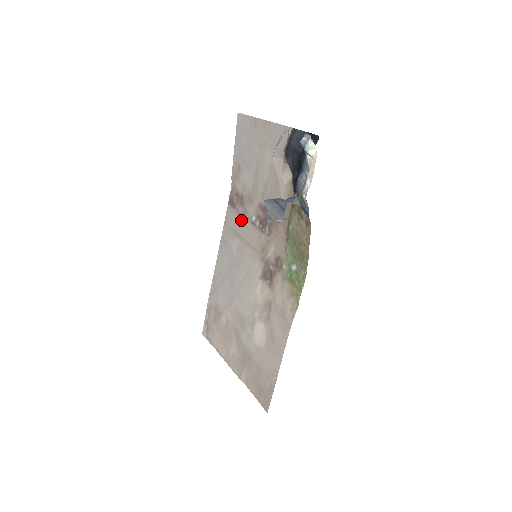
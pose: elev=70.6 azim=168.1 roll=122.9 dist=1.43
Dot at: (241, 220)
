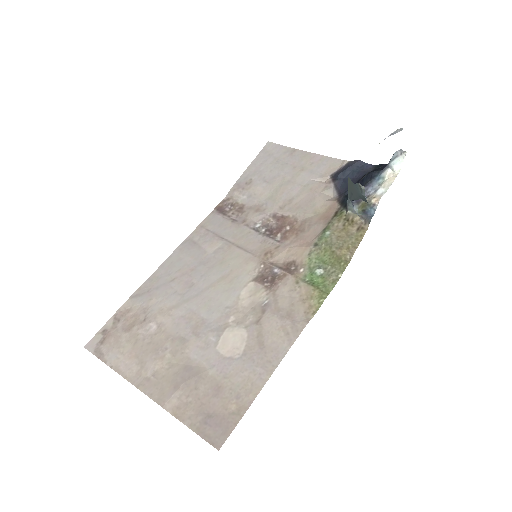
Dot at: (233, 225)
